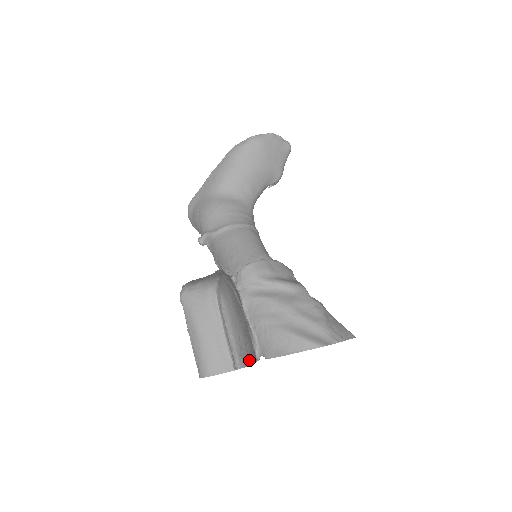
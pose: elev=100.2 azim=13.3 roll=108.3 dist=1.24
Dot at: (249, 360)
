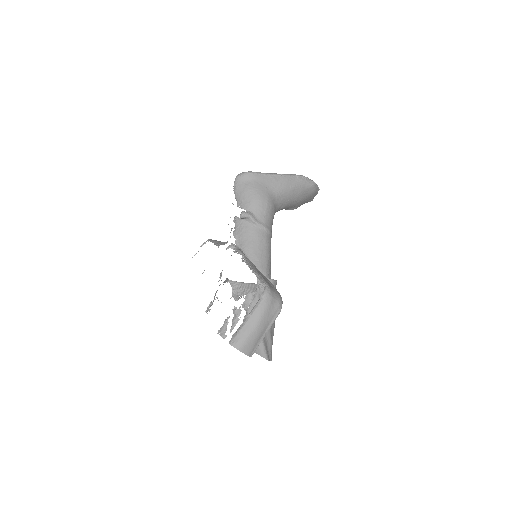
Dot at: occluded
